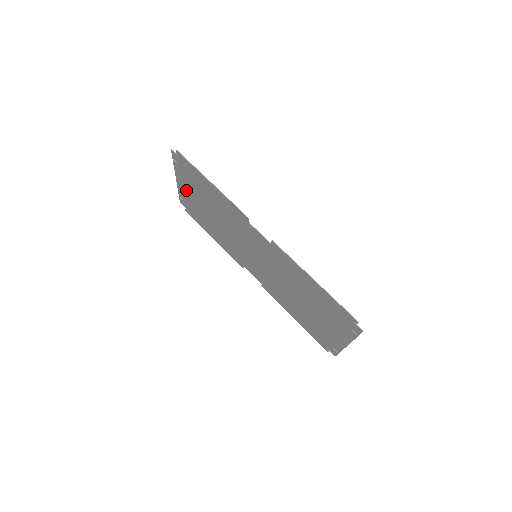
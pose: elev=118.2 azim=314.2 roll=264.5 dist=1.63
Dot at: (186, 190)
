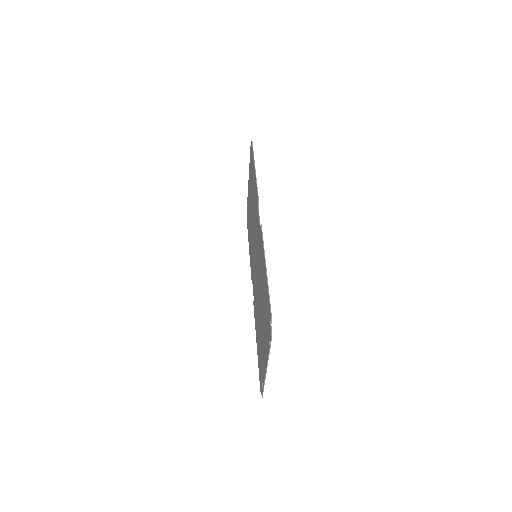
Dot at: (249, 190)
